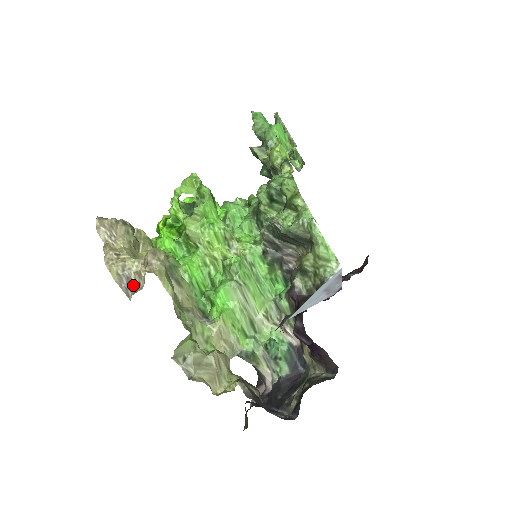
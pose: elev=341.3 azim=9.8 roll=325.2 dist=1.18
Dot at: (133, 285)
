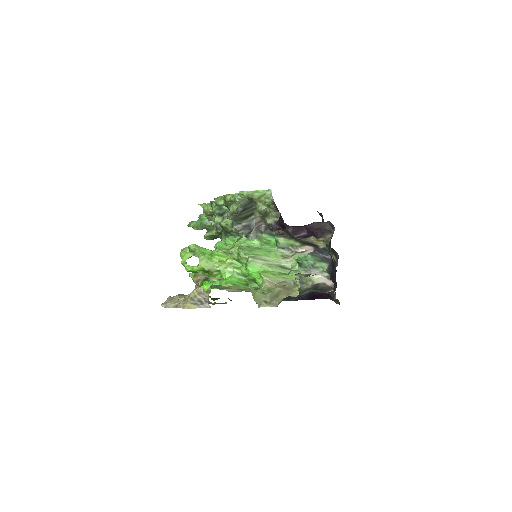
Dot at: (204, 300)
